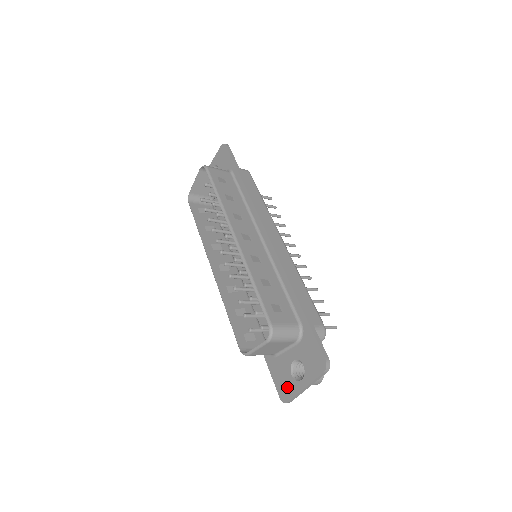
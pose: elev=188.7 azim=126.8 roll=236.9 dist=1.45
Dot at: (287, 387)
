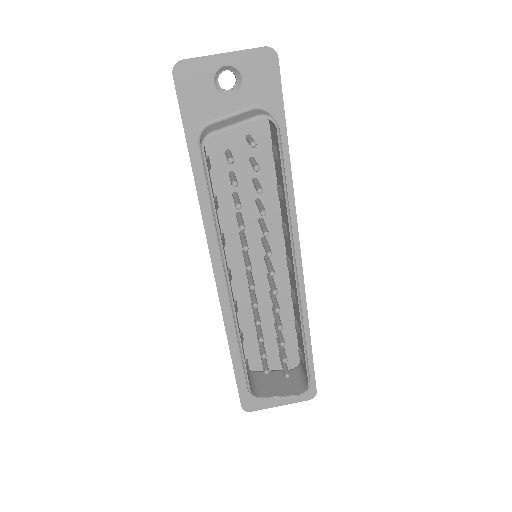
Dot at: (257, 401)
